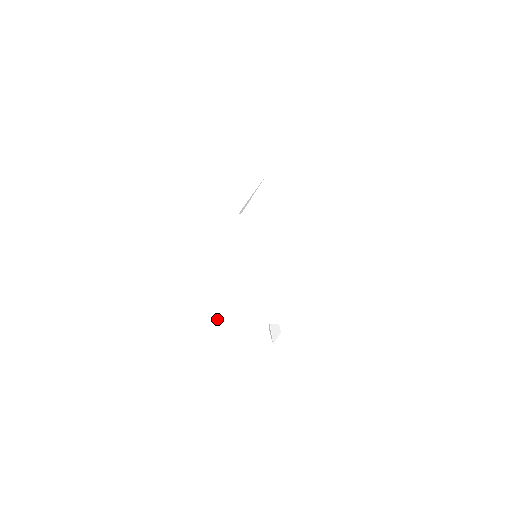
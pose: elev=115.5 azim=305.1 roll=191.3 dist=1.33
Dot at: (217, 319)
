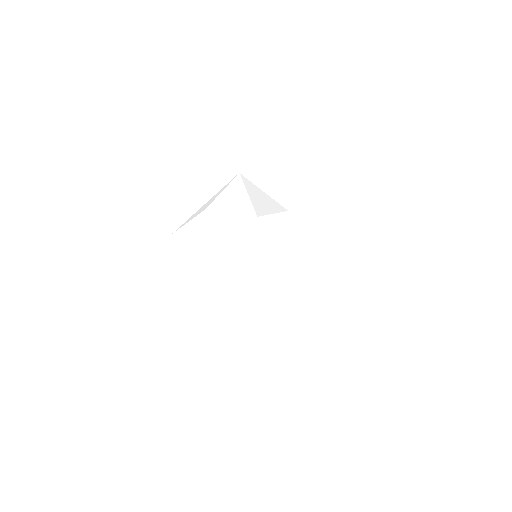
Dot at: (170, 272)
